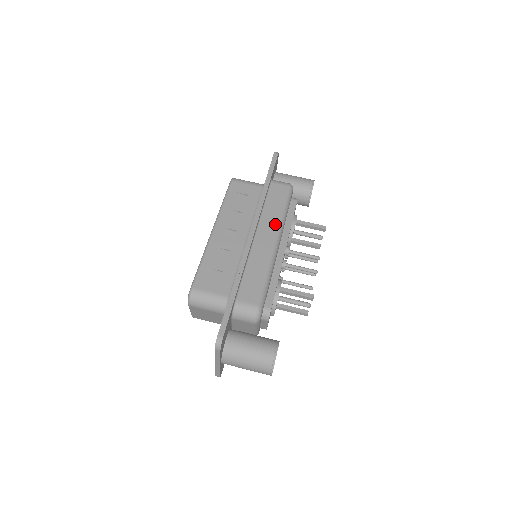
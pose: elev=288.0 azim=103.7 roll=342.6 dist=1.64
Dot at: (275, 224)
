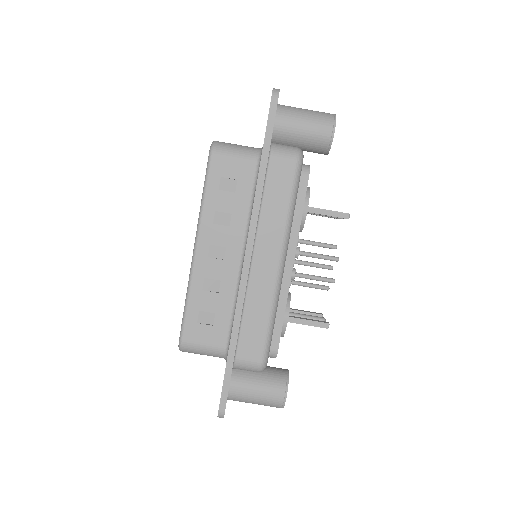
Dot at: (278, 236)
